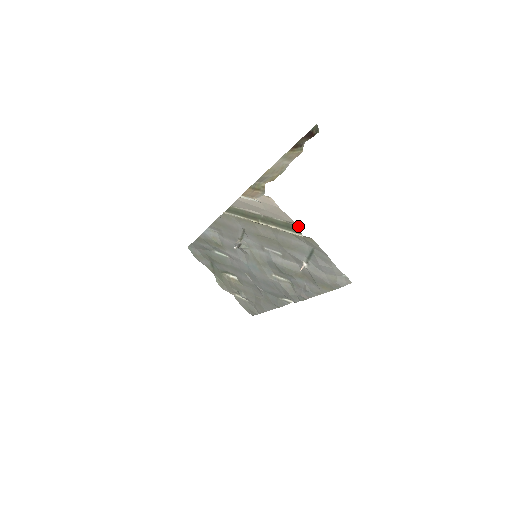
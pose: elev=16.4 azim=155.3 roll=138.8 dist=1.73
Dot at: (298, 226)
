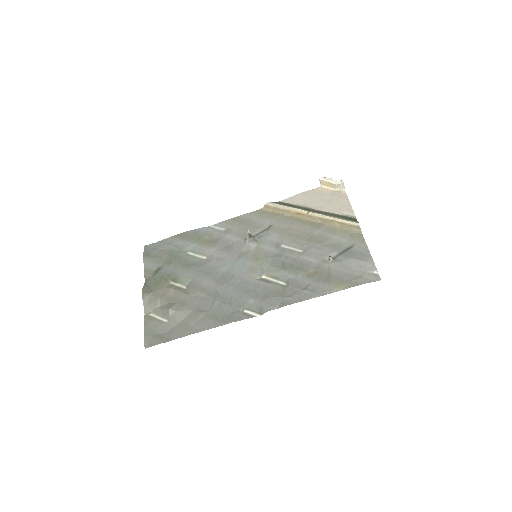
Dot at: (356, 219)
